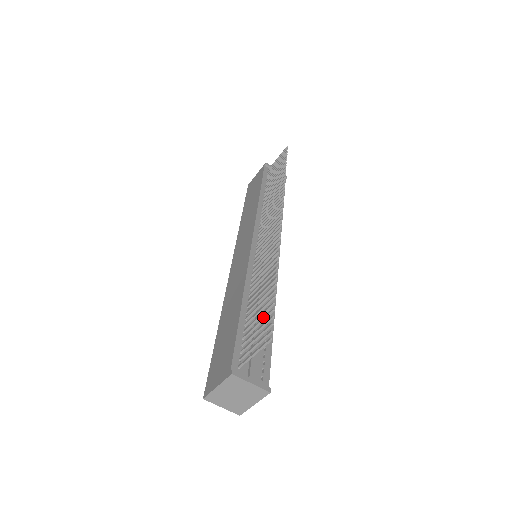
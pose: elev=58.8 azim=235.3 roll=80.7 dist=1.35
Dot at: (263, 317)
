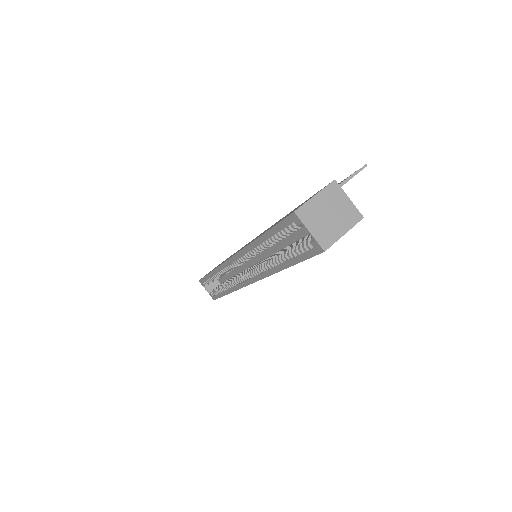
Dot at: occluded
